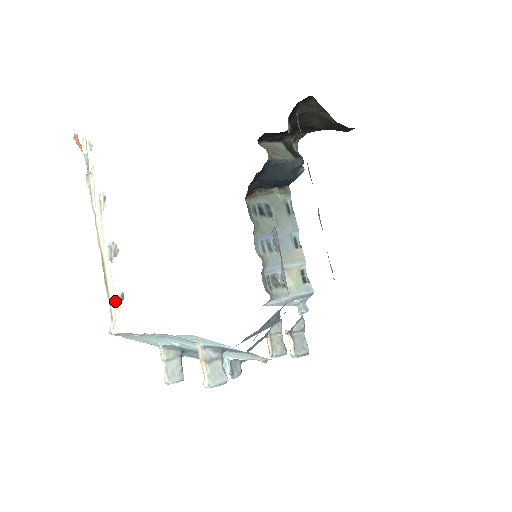
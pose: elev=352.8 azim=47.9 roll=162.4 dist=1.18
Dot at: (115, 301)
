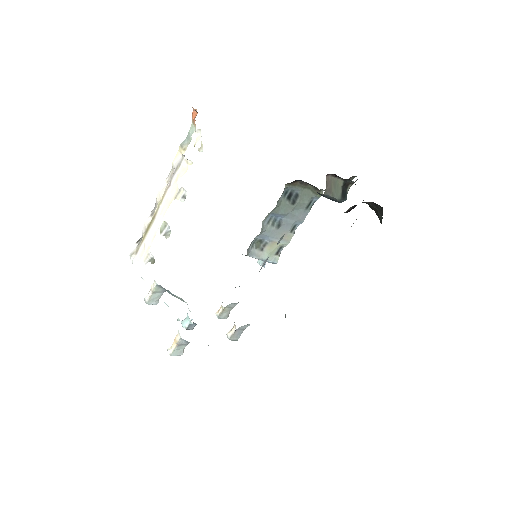
Dot at: (146, 253)
